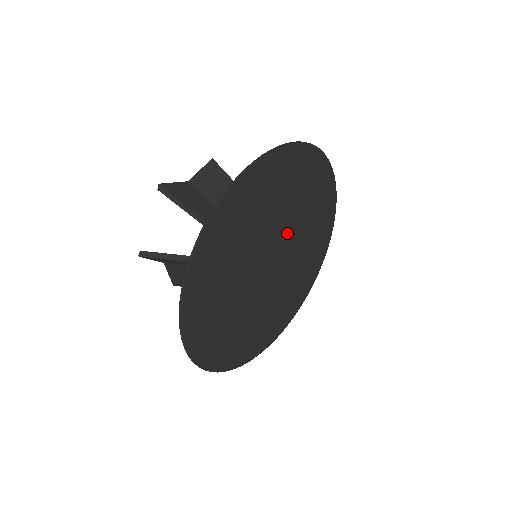
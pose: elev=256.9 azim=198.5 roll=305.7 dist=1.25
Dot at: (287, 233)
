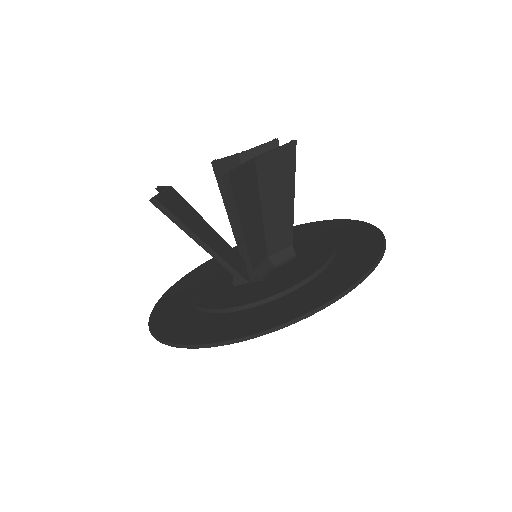
Dot at: occluded
